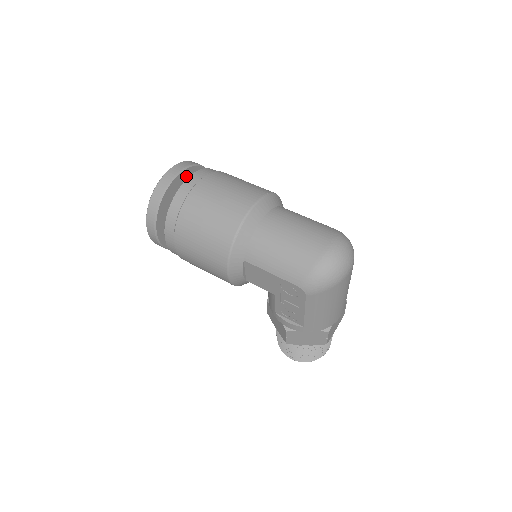
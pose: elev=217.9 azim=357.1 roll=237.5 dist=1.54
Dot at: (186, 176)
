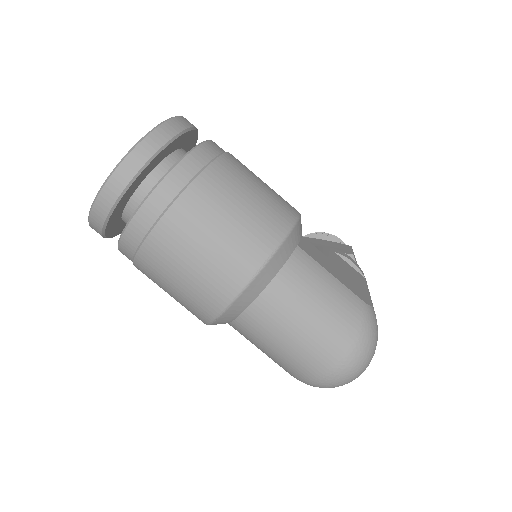
Dot at: (139, 179)
